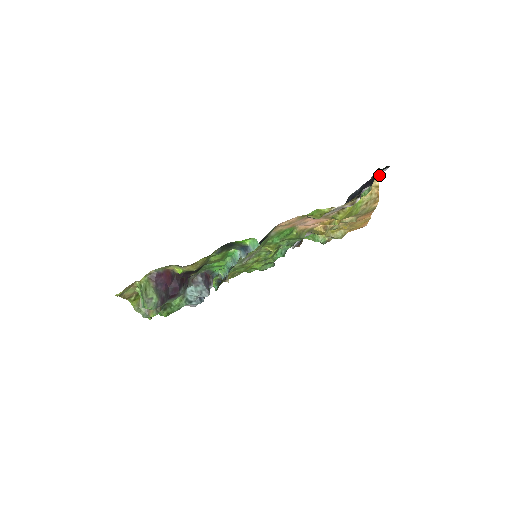
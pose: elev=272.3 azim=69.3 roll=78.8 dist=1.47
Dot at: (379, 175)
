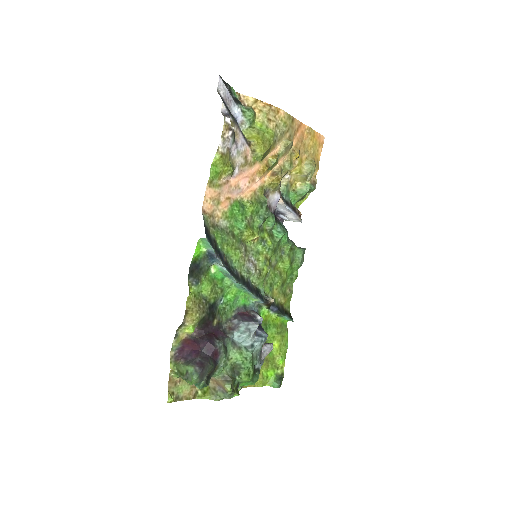
Dot at: (227, 91)
